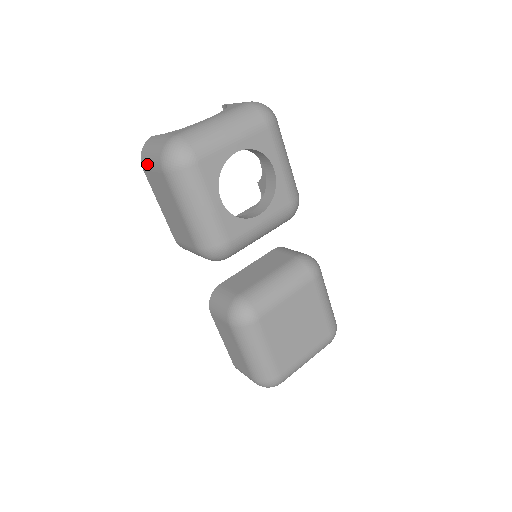
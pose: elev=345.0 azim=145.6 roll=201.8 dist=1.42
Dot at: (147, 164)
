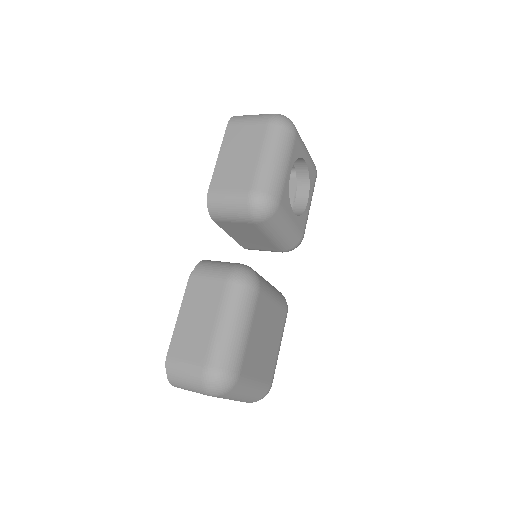
Dot at: (241, 120)
